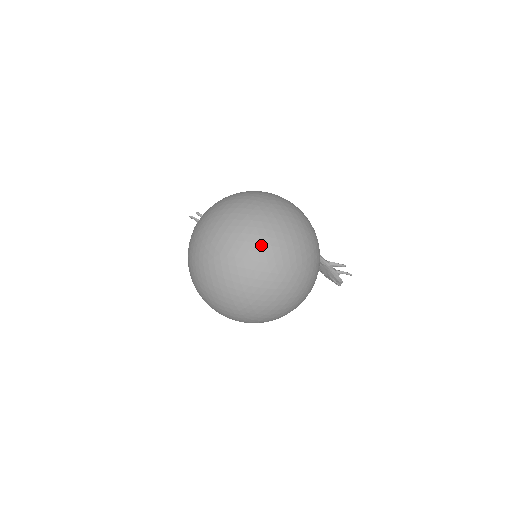
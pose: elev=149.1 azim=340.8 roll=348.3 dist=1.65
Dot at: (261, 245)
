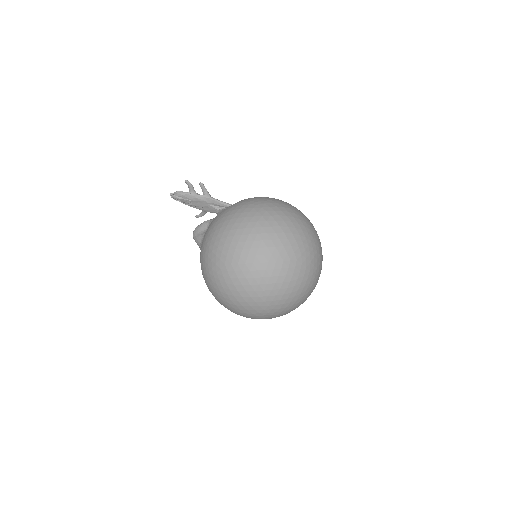
Dot at: (319, 264)
